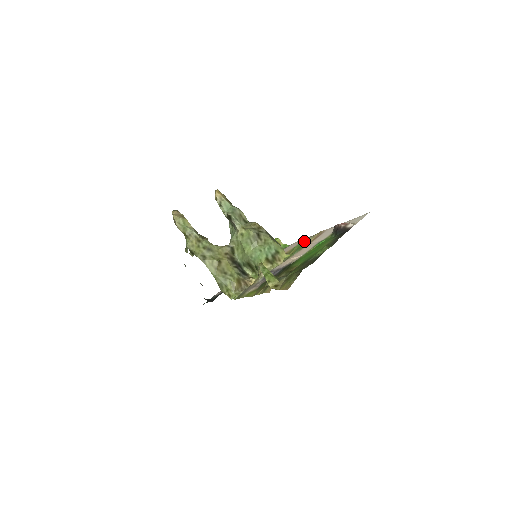
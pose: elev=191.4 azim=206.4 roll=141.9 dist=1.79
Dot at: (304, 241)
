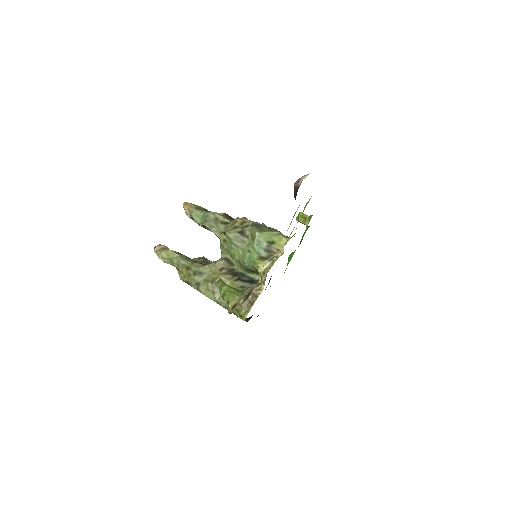
Dot at: occluded
